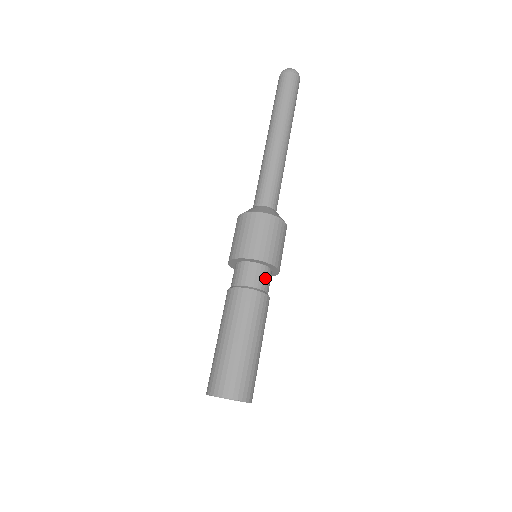
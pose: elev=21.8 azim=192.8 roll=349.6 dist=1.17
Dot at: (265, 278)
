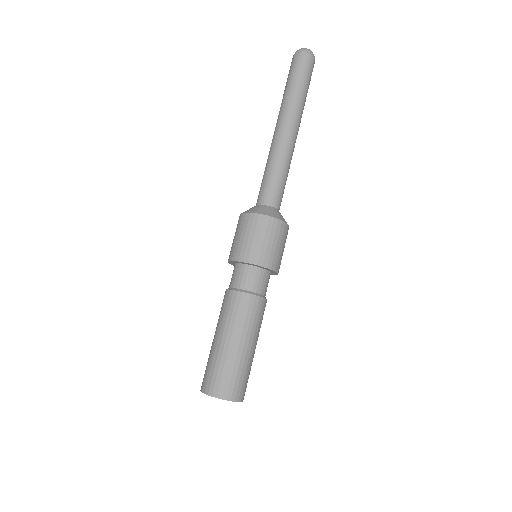
Dot at: (261, 281)
